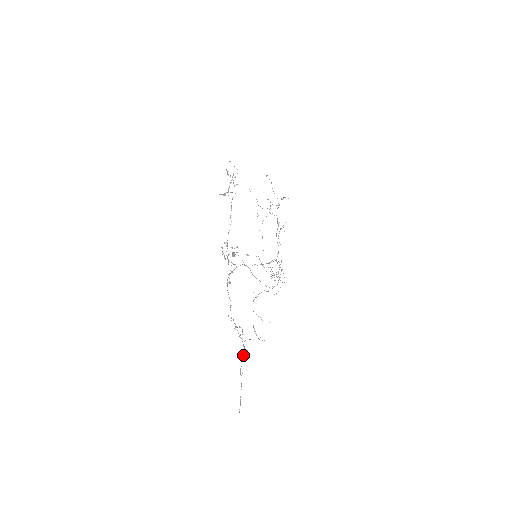
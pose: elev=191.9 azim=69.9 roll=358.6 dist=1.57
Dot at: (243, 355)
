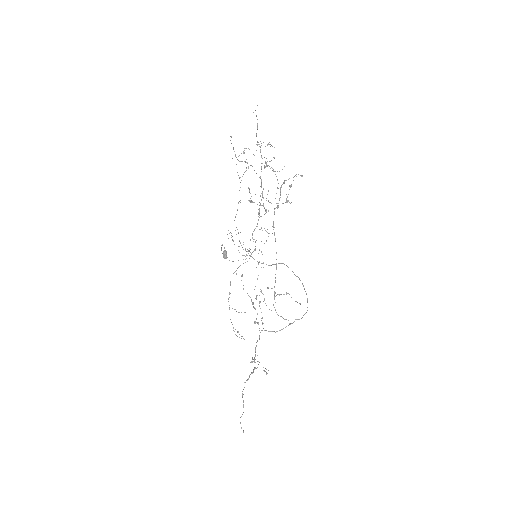
Dot at: occluded
